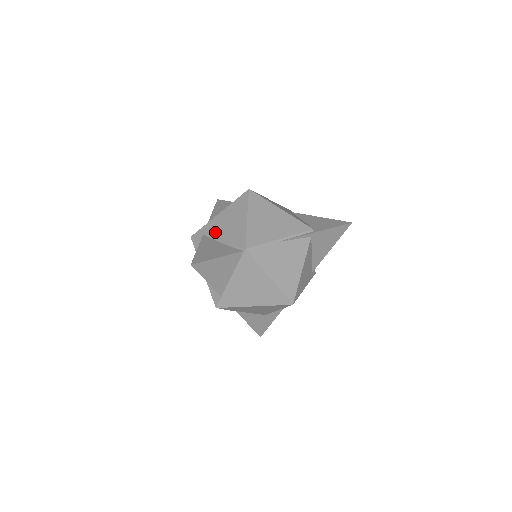
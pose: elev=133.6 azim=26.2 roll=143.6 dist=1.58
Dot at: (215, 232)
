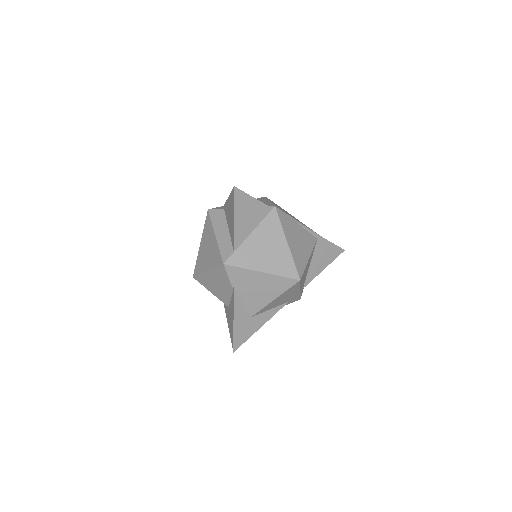
Dot at: occluded
